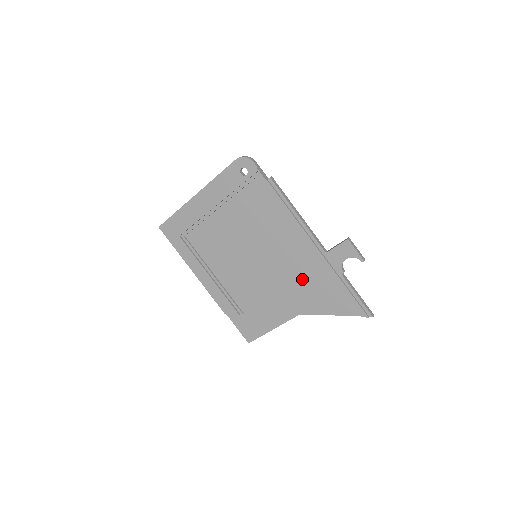
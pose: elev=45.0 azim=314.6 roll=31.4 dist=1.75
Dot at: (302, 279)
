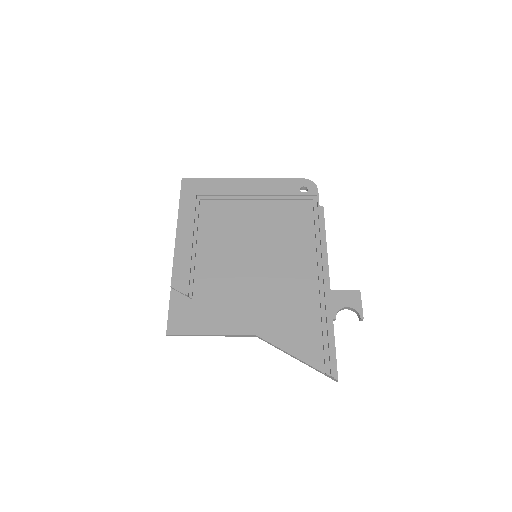
Dot at: (287, 301)
